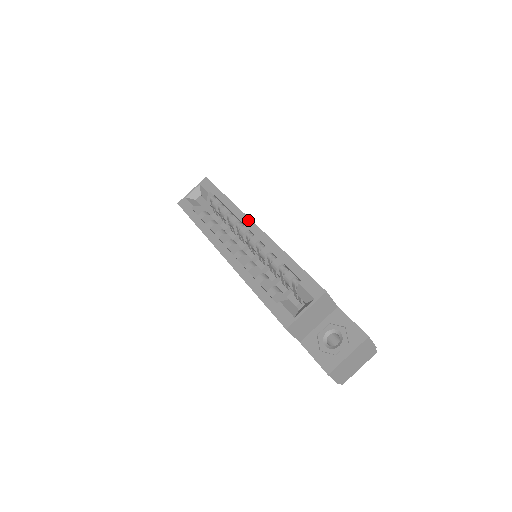
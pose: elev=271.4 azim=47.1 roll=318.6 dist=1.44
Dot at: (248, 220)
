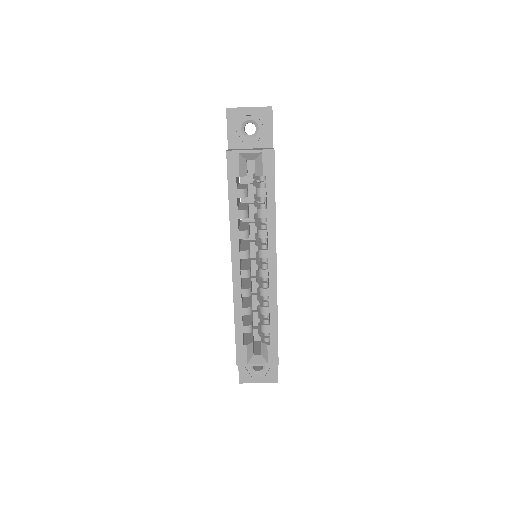
Dot at: (274, 254)
